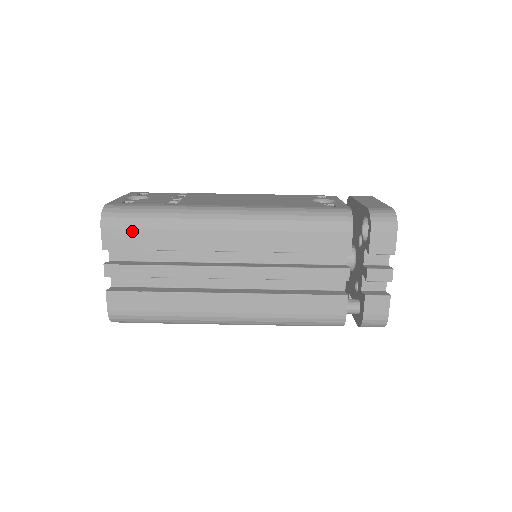
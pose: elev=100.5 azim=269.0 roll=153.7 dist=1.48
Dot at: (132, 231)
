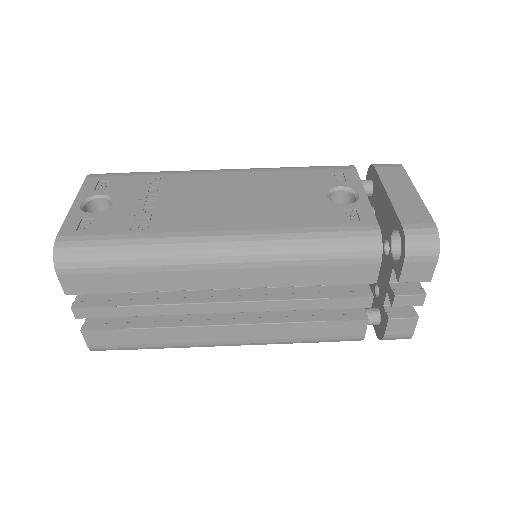
Dot at: (98, 276)
